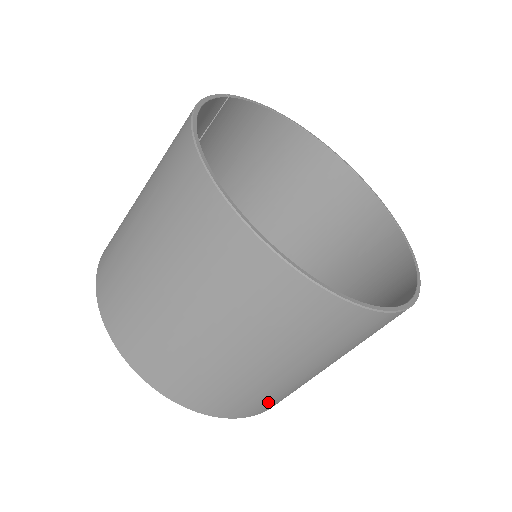
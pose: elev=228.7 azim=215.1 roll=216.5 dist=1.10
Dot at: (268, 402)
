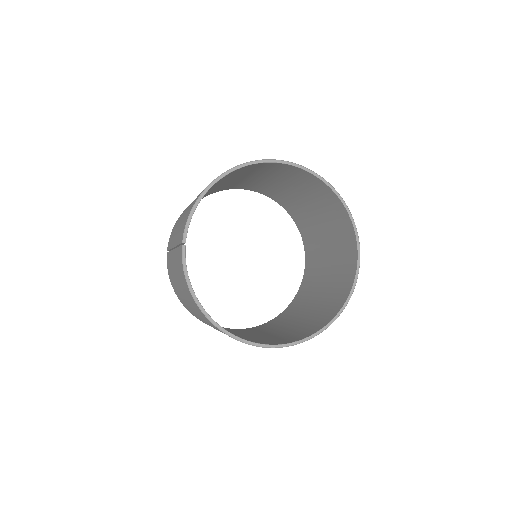
Dot at: occluded
